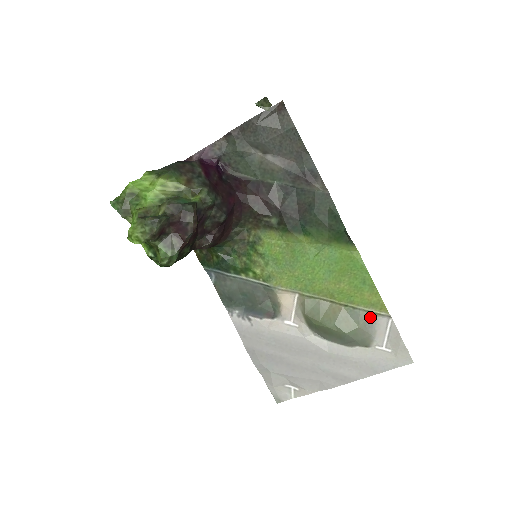
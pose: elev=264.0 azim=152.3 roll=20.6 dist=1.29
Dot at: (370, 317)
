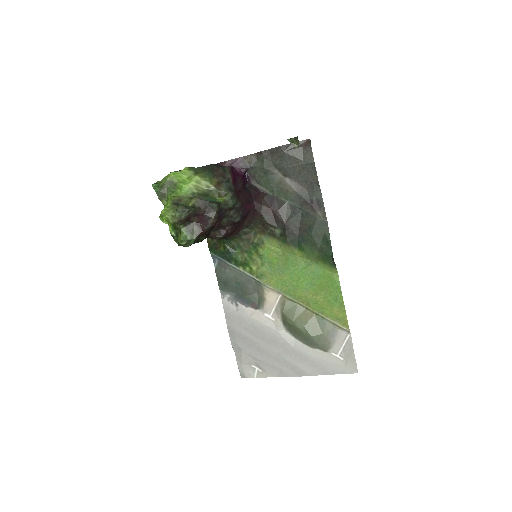
Dot at: (334, 328)
